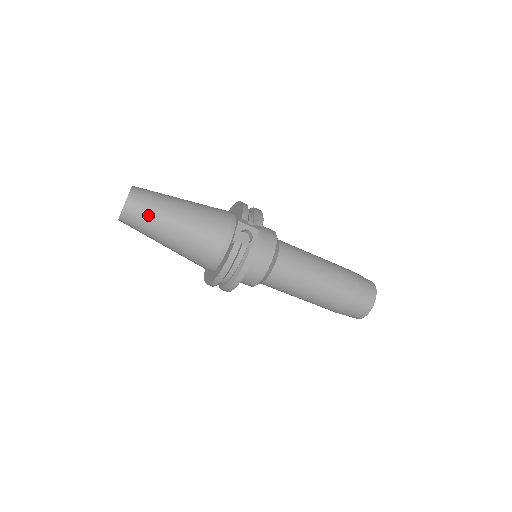
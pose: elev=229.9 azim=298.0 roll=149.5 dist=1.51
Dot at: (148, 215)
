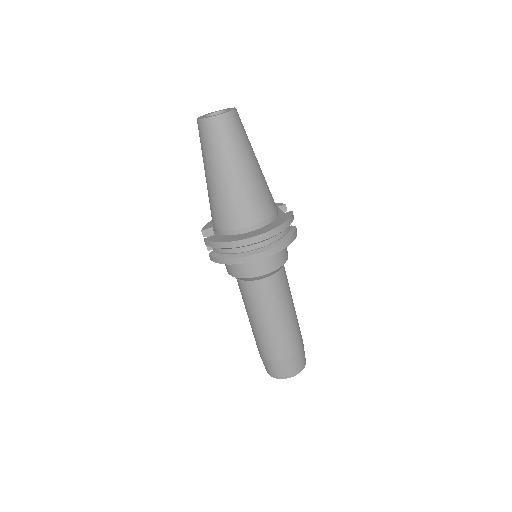
Dot at: (245, 135)
